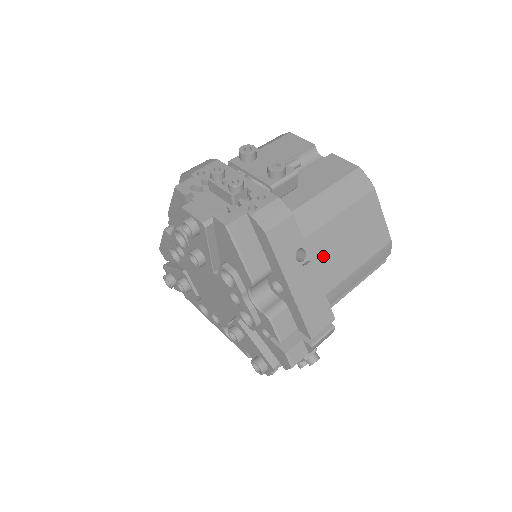
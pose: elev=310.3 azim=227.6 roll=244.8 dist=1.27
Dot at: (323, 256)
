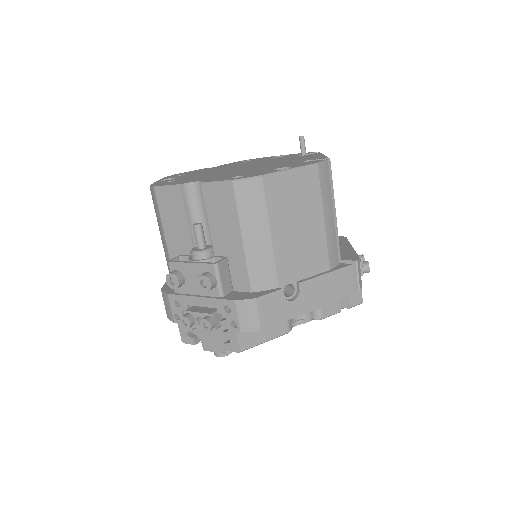
Dot at: (299, 264)
